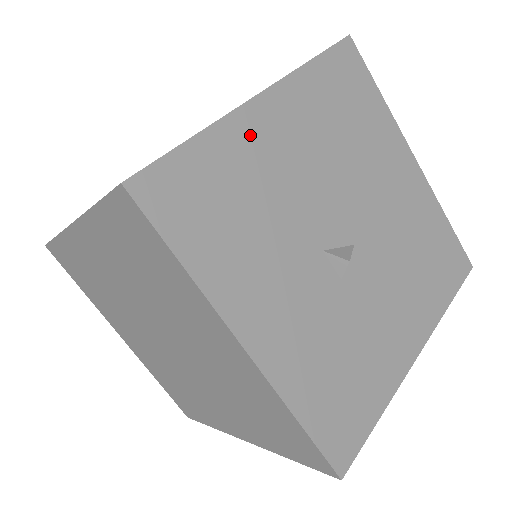
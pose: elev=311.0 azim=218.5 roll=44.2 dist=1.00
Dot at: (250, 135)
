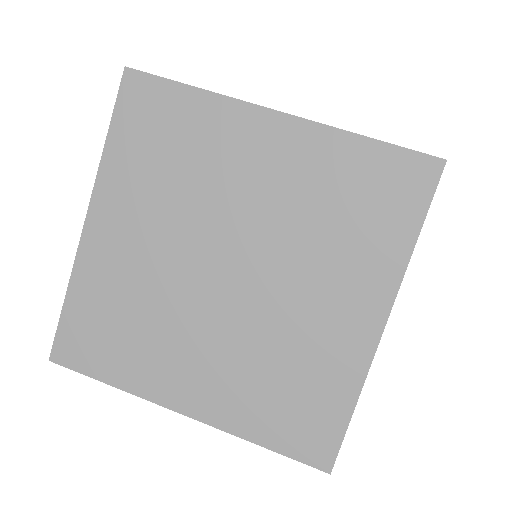
Dot at: occluded
